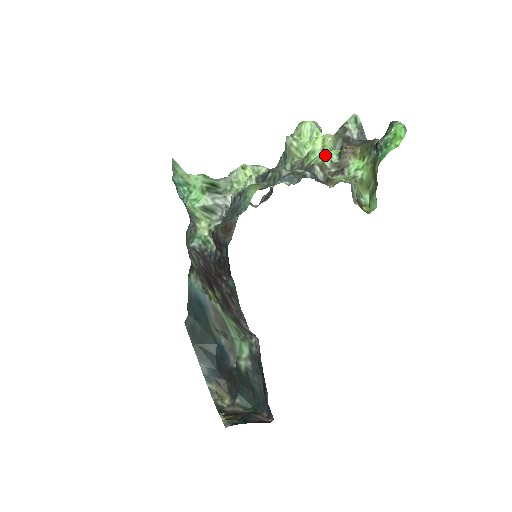
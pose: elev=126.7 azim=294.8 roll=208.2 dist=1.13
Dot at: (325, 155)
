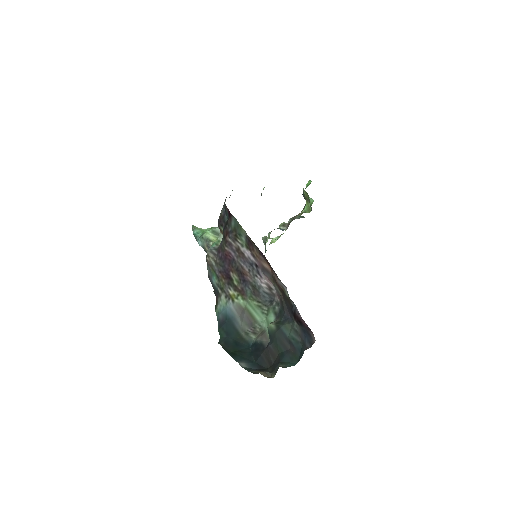
Dot at: occluded
